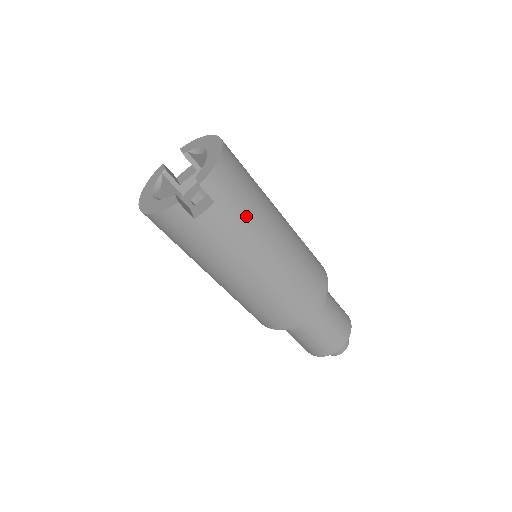
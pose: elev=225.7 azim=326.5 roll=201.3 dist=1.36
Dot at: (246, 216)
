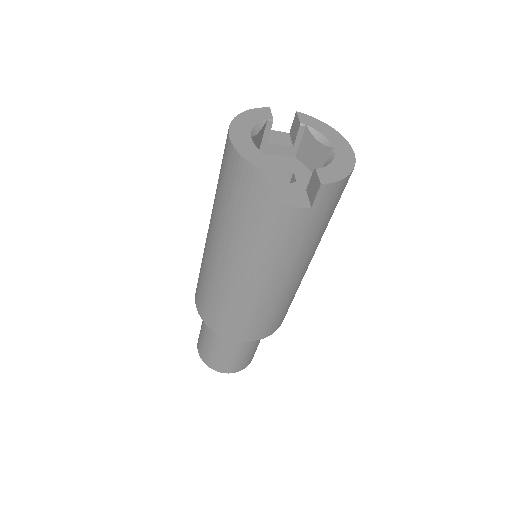
Dot at: (311, 236)
